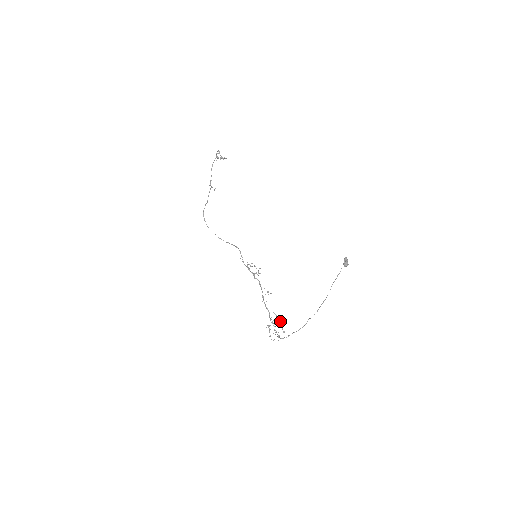
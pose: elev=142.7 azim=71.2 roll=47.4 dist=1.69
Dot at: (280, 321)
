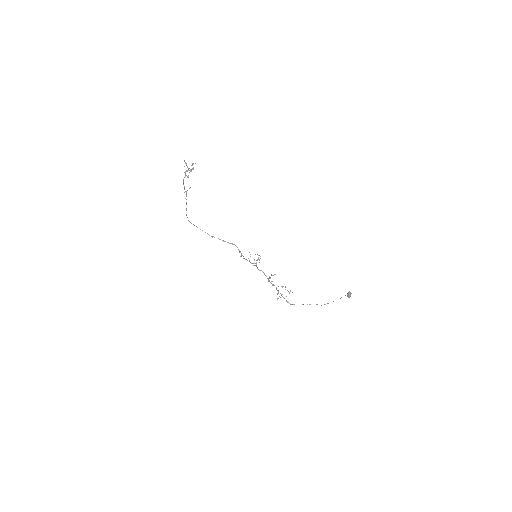
Dot at: (285, 287)
